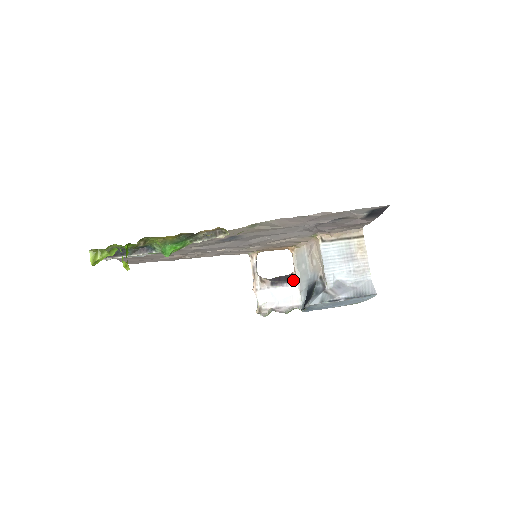
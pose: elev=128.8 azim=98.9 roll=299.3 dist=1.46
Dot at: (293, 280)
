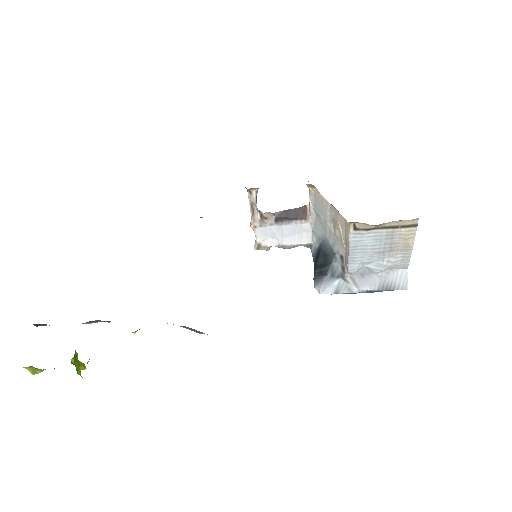
Dot at: (305, 217)
